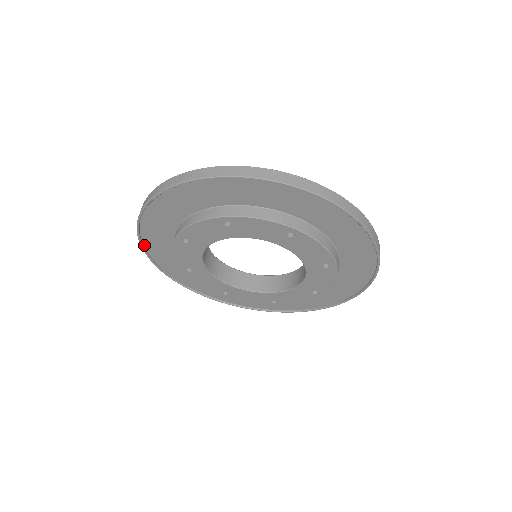
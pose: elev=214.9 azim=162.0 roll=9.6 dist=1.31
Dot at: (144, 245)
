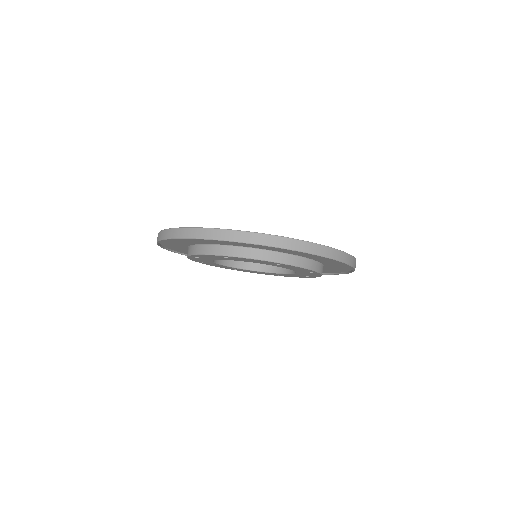
Dot at: occluded
